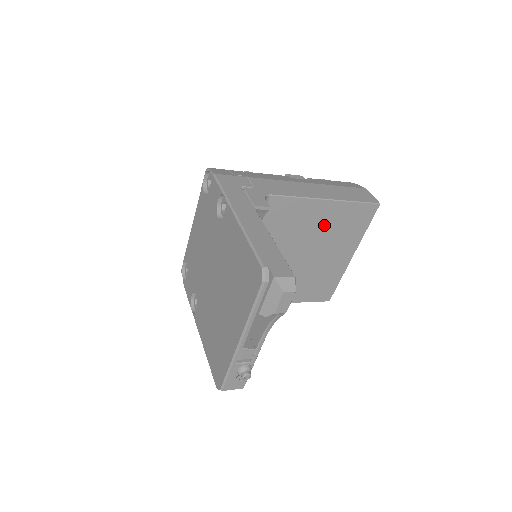
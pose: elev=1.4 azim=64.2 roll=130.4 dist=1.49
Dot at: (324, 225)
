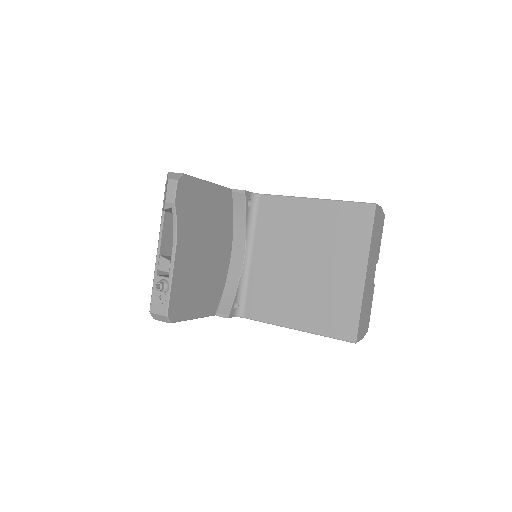
Dot at: (317, 227)
